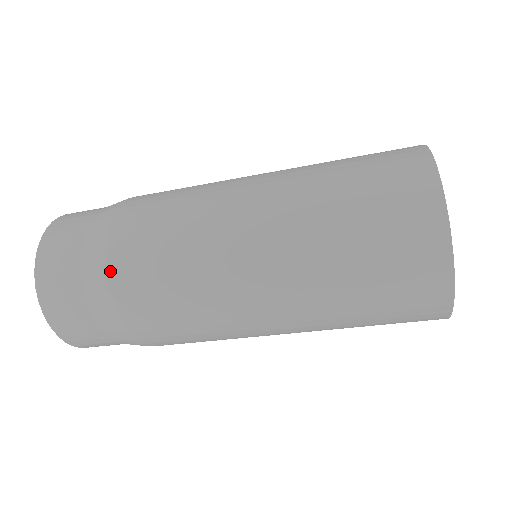
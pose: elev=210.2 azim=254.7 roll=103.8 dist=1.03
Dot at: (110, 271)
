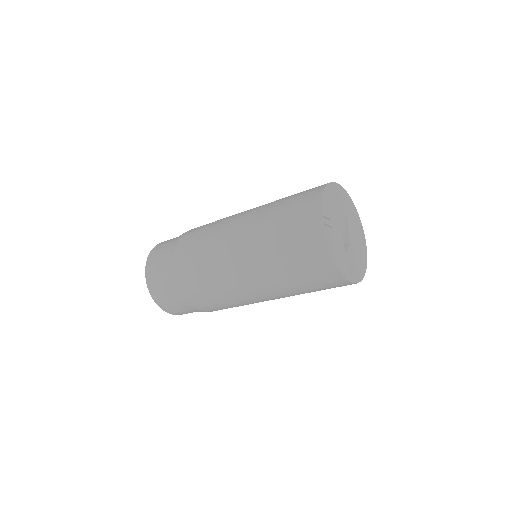
Dot at: (184, 293)
